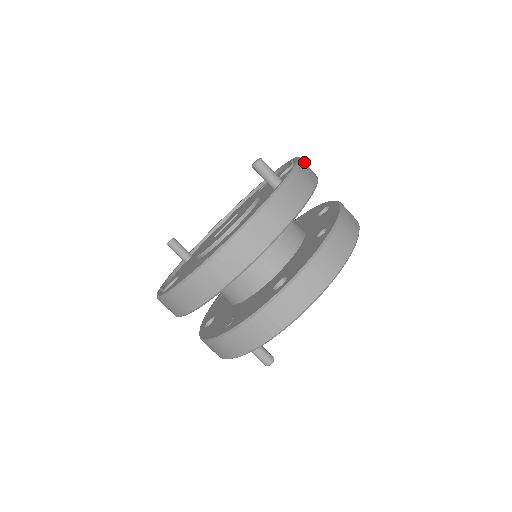
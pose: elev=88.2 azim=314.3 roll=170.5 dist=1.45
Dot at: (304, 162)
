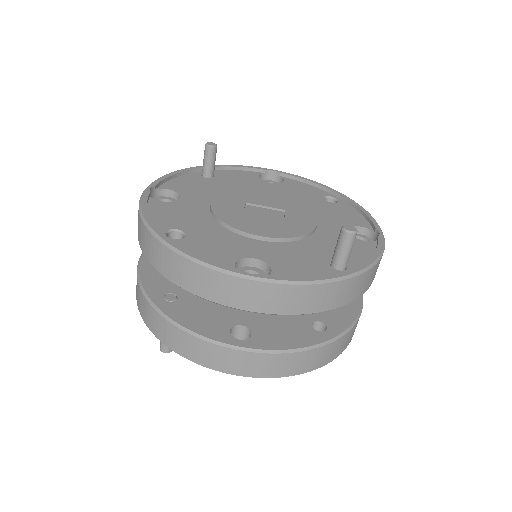
Dot at: occluded
